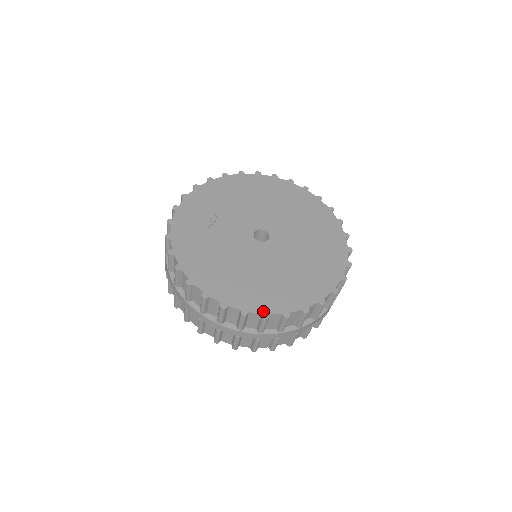
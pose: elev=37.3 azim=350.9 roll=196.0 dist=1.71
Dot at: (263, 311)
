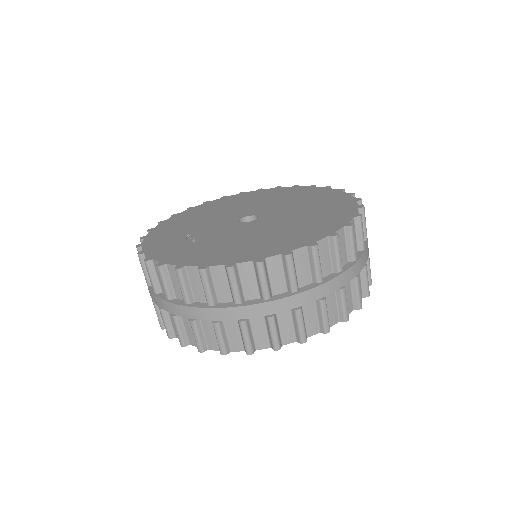
Dot at: (326, 234)
